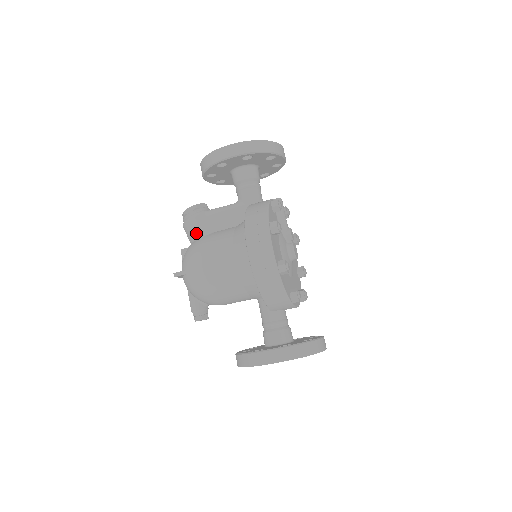
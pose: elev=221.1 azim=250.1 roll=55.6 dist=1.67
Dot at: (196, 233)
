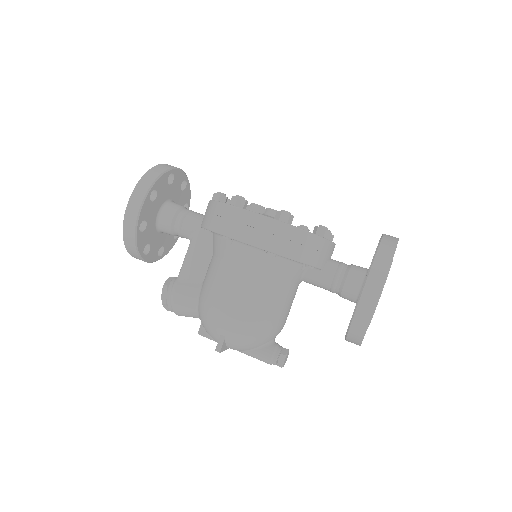
Dot at: (191, 301)
